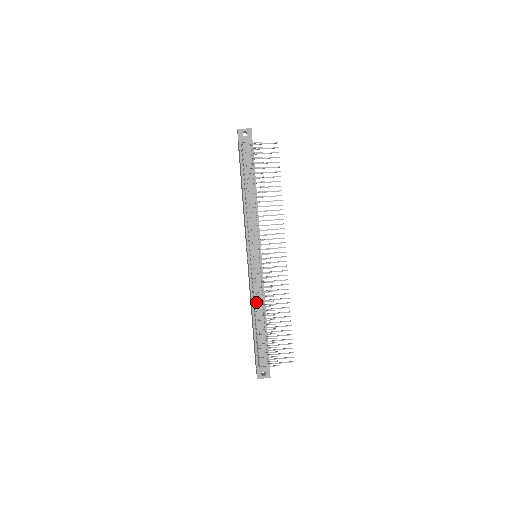
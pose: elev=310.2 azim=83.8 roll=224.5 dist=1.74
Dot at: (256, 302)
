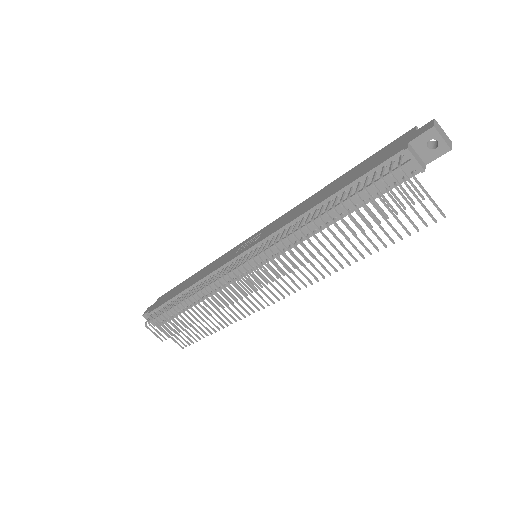
Dot at: (197, 295)
